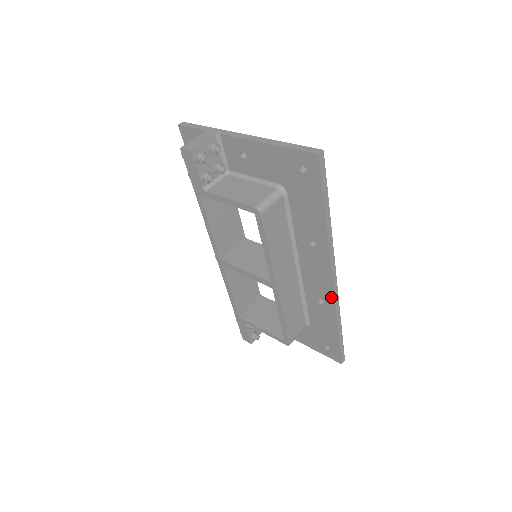
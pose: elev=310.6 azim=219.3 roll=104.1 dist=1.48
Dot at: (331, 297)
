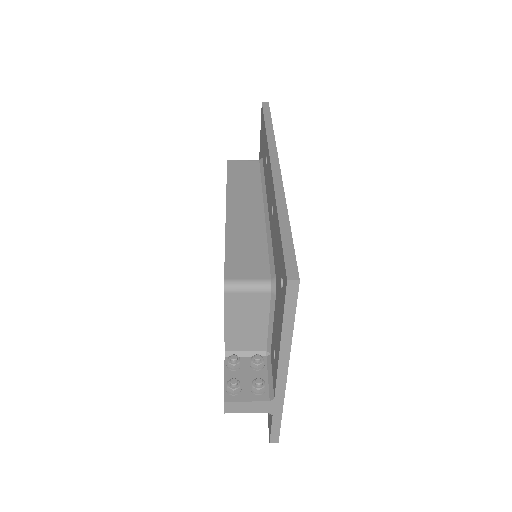
Dot at: (272, 184)
